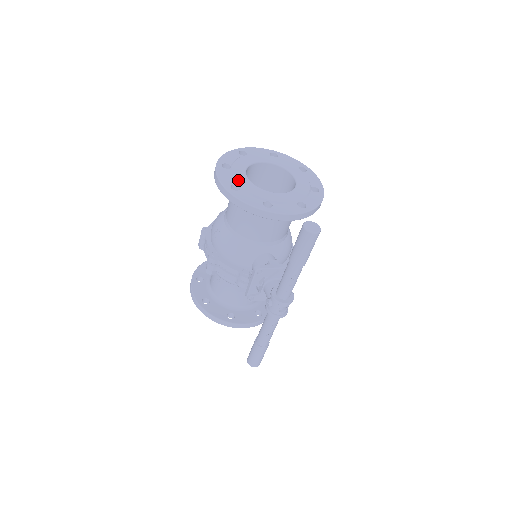
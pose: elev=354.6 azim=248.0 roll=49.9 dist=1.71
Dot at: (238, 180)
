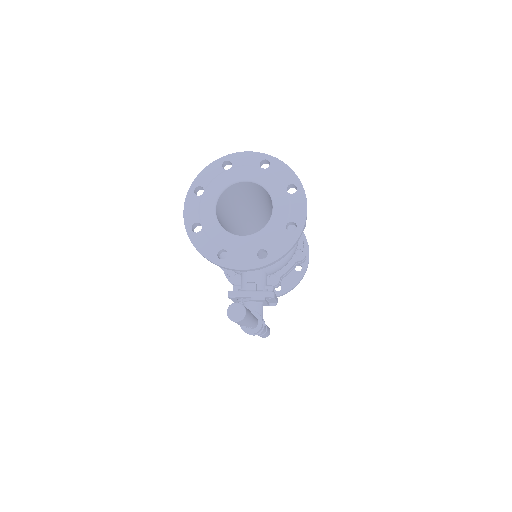
Dot at: (202, 216)
